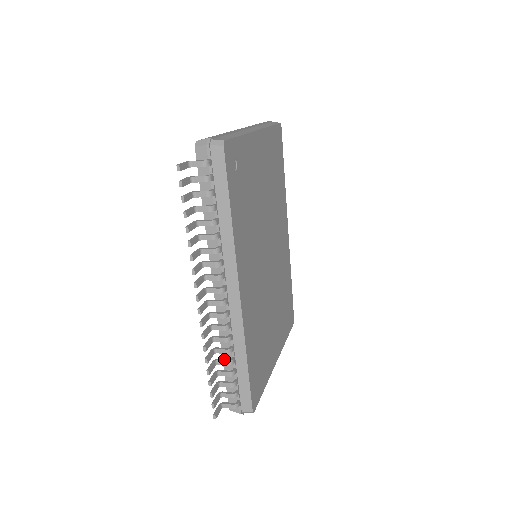
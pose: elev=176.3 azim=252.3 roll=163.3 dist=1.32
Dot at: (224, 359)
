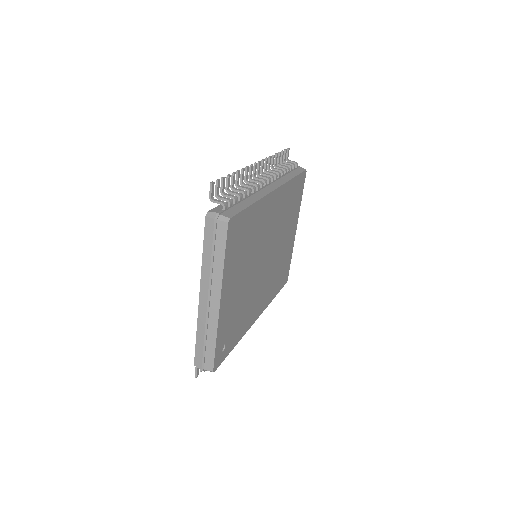
Dot at: occluded
